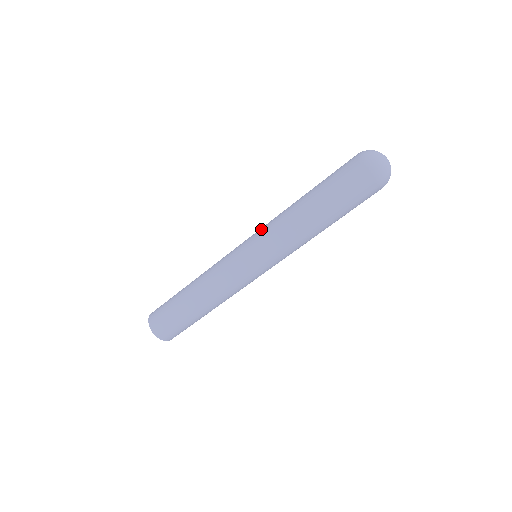
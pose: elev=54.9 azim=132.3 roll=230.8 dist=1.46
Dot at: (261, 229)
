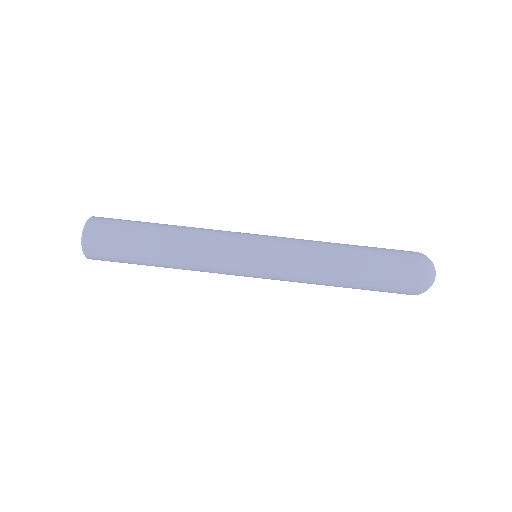
Dot at: occluded
